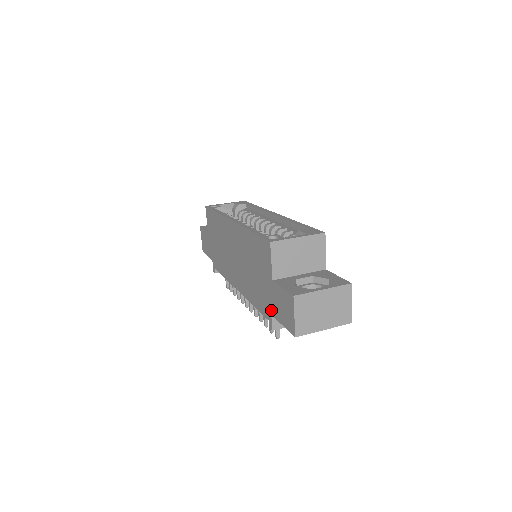
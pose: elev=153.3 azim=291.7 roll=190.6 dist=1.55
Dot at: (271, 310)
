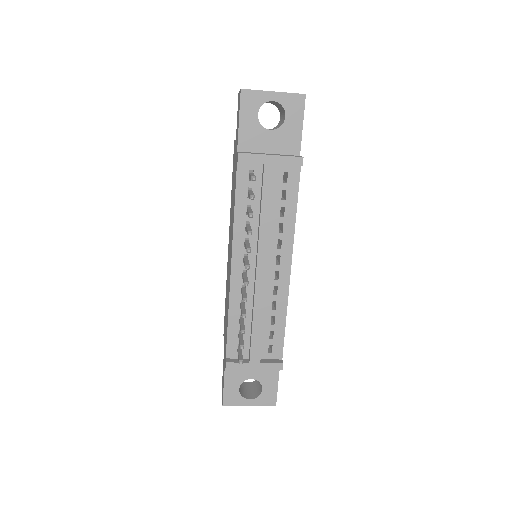
Dot at: occluded
